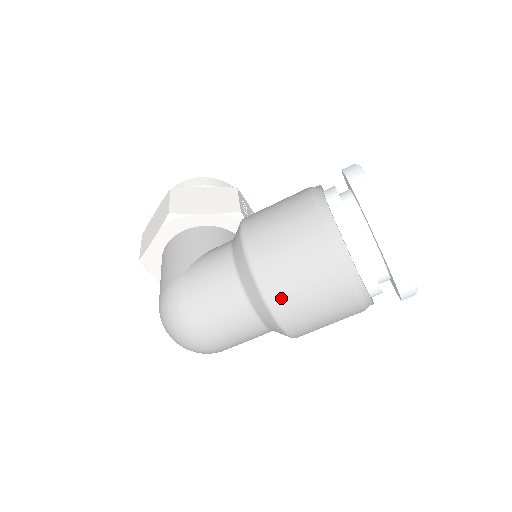
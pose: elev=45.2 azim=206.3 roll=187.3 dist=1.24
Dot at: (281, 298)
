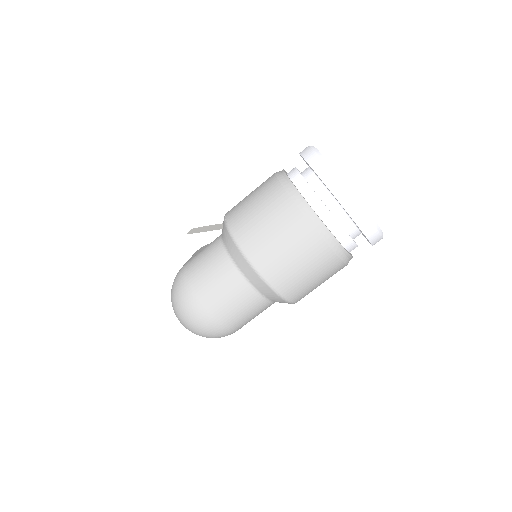
Dot at: (251, 242)
